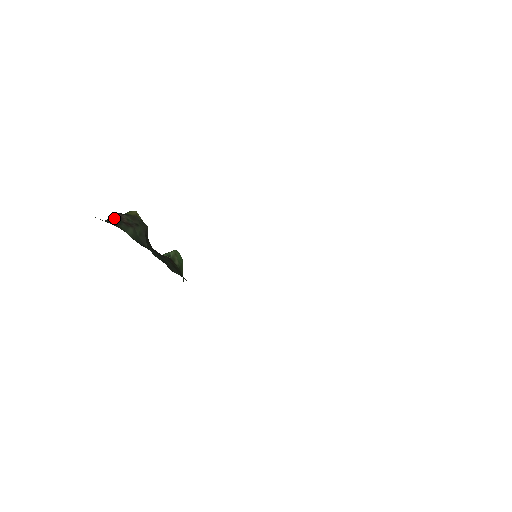
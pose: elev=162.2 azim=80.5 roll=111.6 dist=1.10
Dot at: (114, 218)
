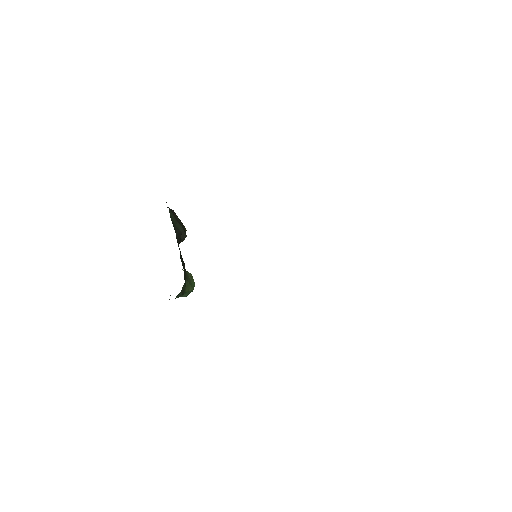
Dot at: occluded
